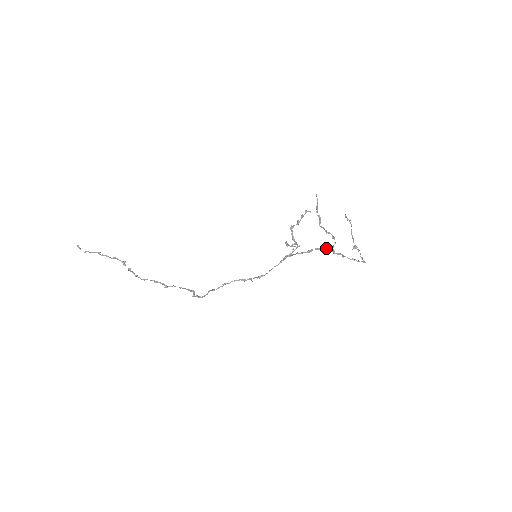
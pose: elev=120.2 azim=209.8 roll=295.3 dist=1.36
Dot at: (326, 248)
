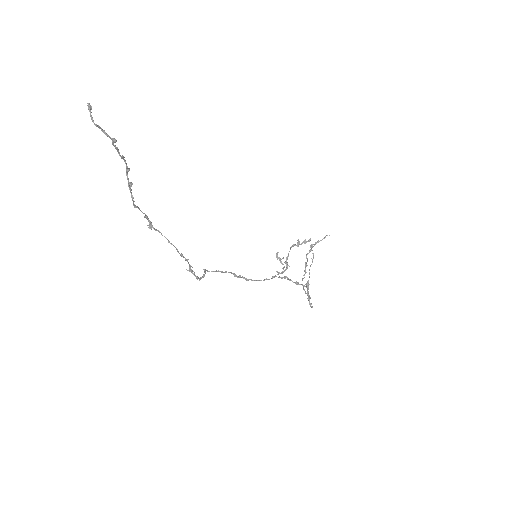
Dot at: occluded
